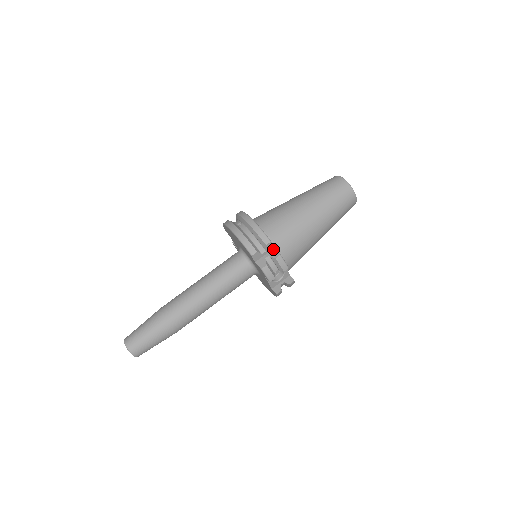
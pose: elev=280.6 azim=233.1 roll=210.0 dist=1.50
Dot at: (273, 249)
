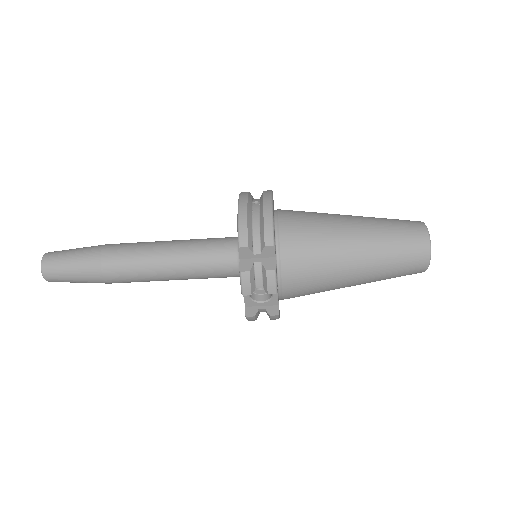
Dot at: (273, 257)
